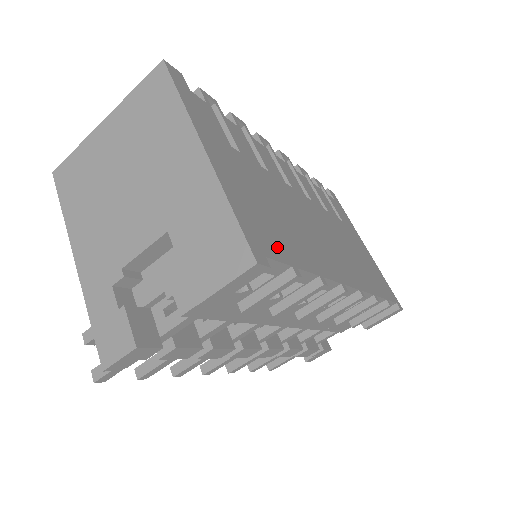
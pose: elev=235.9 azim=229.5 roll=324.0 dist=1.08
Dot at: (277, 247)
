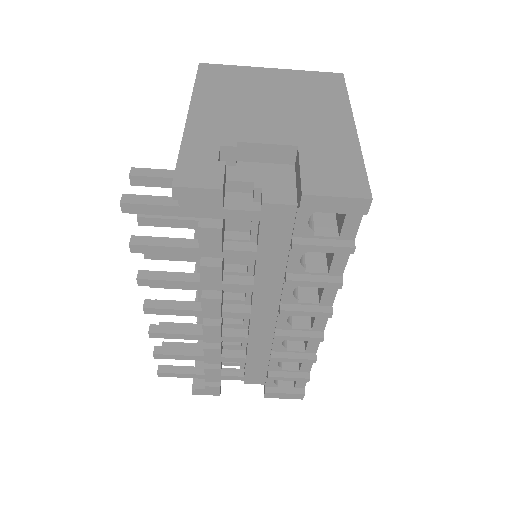
Dot at: occluded
